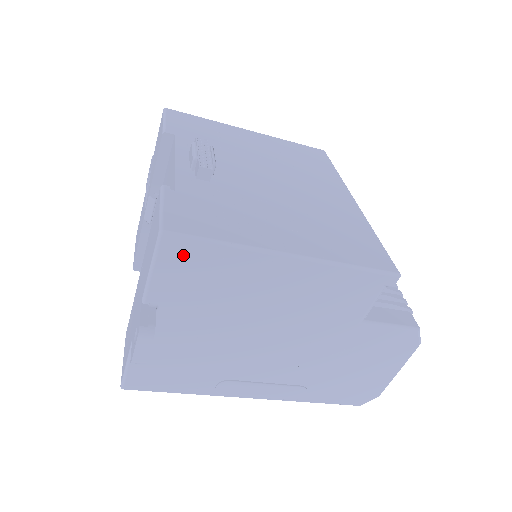
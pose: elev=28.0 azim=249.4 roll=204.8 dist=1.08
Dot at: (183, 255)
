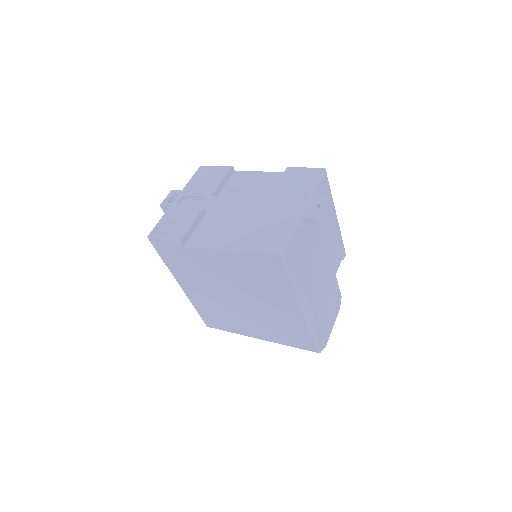
Dot at: (325, 184)
